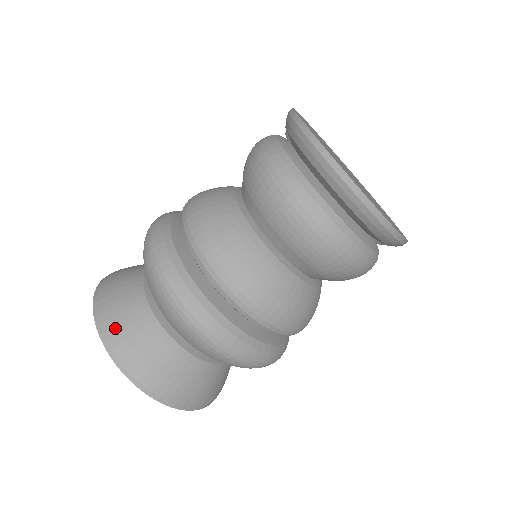
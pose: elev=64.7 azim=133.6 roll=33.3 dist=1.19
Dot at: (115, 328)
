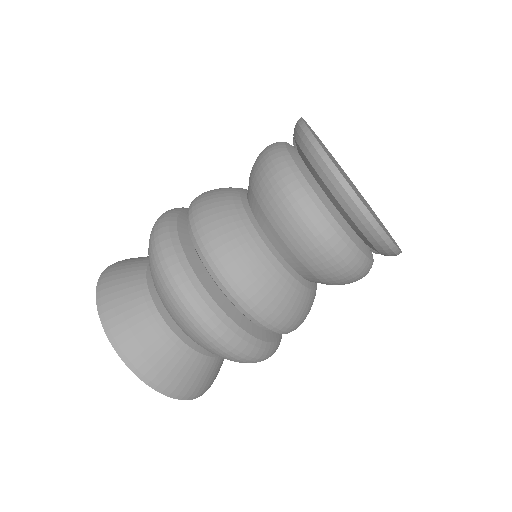
Dot at: (115, 310)
